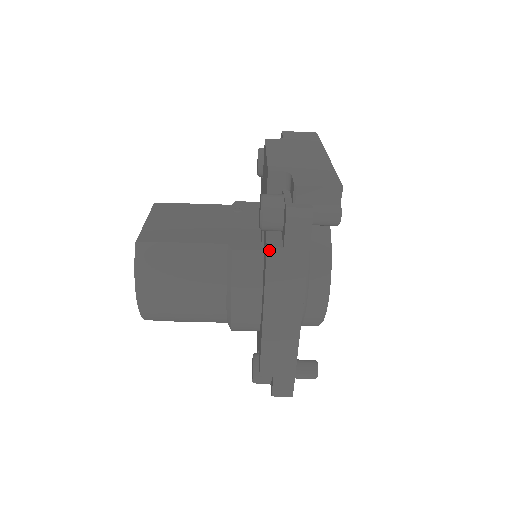
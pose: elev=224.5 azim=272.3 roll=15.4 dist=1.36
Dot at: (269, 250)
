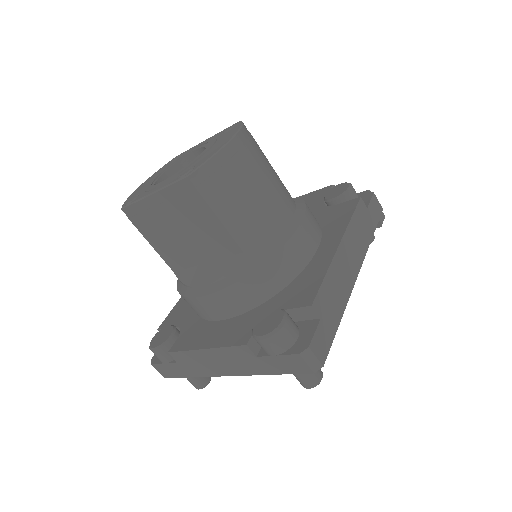
Dot at: (361, 200)
